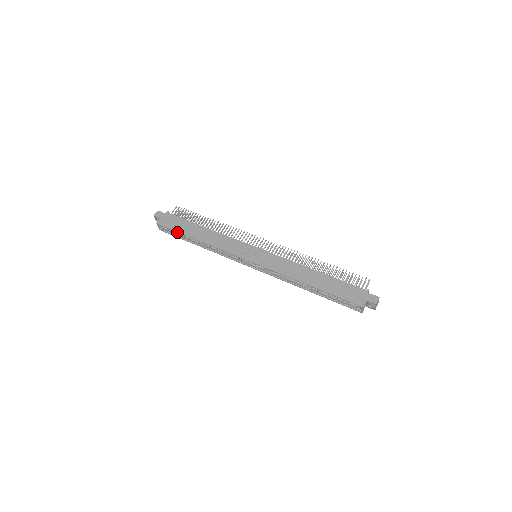
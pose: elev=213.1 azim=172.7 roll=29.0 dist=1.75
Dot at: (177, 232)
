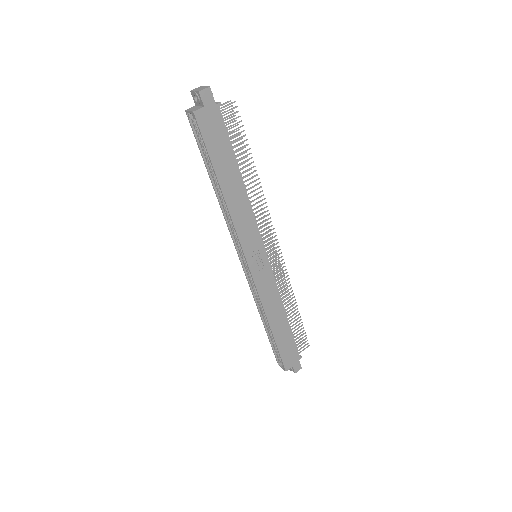
Dot at: (208, 154)
